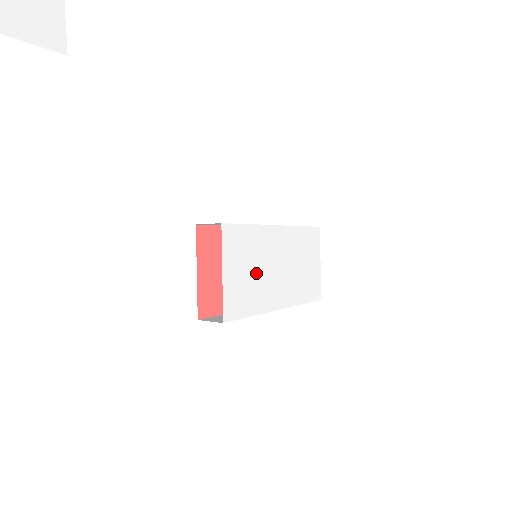
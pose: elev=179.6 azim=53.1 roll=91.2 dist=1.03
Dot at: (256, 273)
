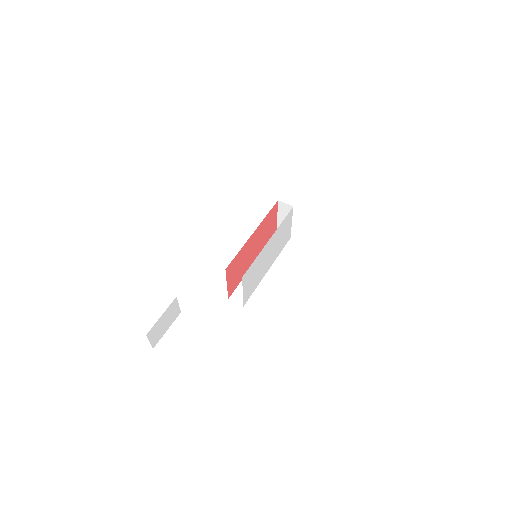
Dot at: (258, 272)
